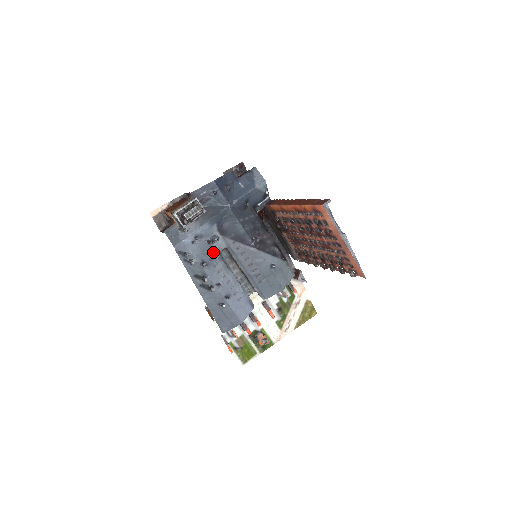
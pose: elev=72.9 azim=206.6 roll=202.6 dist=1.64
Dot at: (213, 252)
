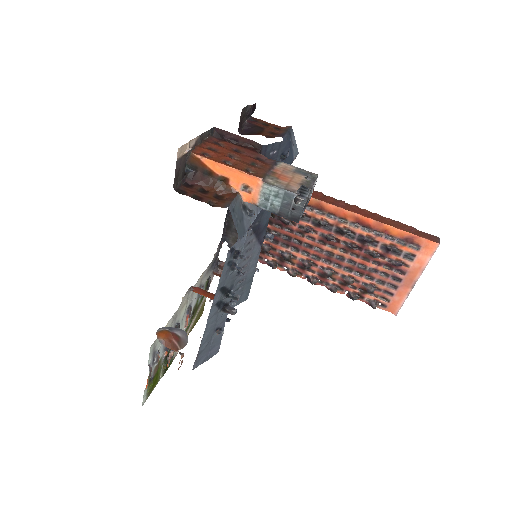
Dot at: occluded
